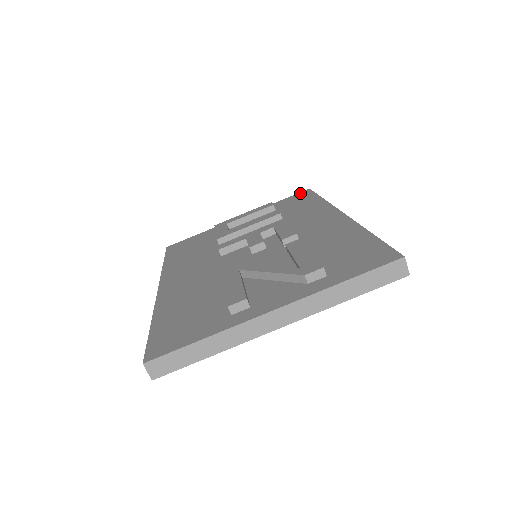
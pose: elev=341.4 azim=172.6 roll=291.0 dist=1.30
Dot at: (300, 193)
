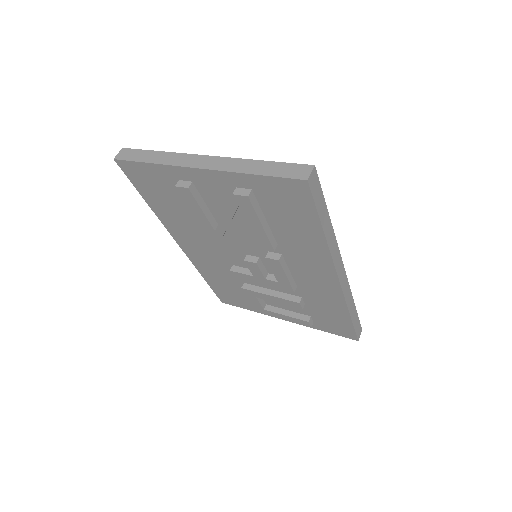
Dot at: occluded
